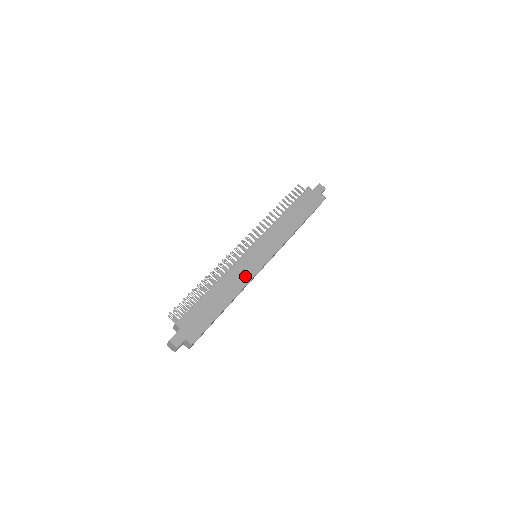
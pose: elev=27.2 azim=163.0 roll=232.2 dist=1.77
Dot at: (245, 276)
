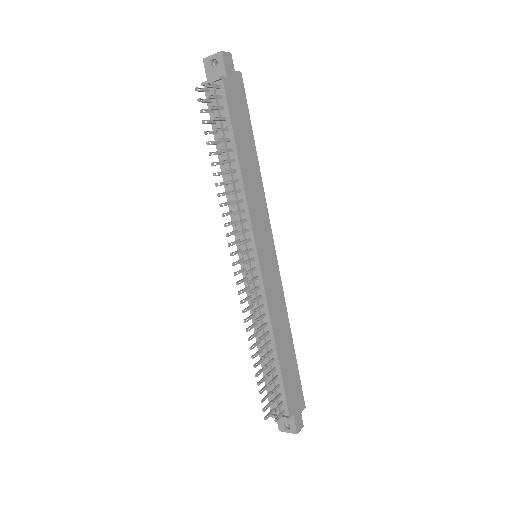
Dot at: (279, 296)
